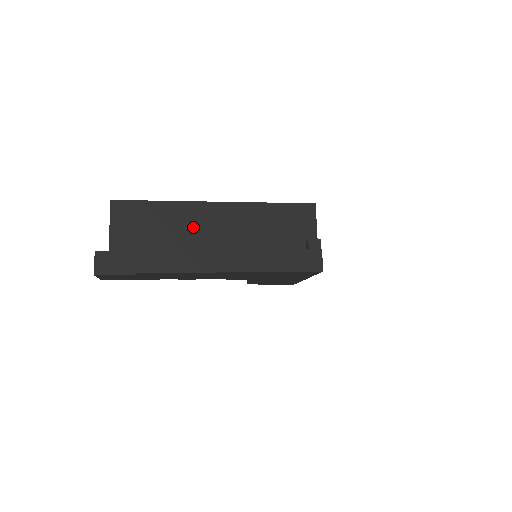
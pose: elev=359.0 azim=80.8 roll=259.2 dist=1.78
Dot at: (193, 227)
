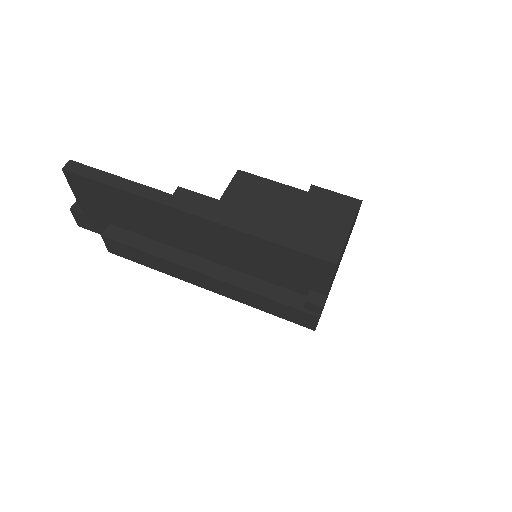
Dot at: (165, 226)
